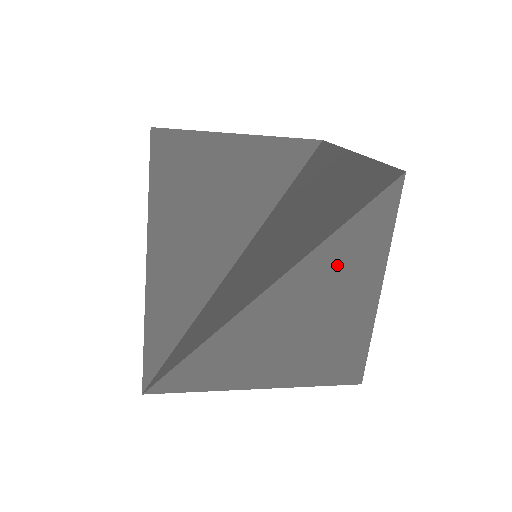
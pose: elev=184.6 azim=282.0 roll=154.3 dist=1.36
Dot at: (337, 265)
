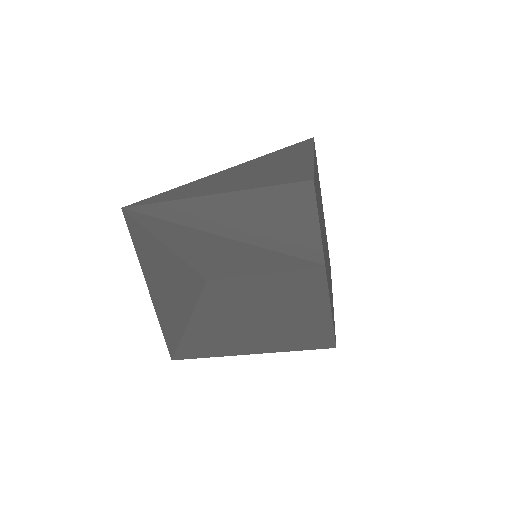
Dot at: (277, 157)
